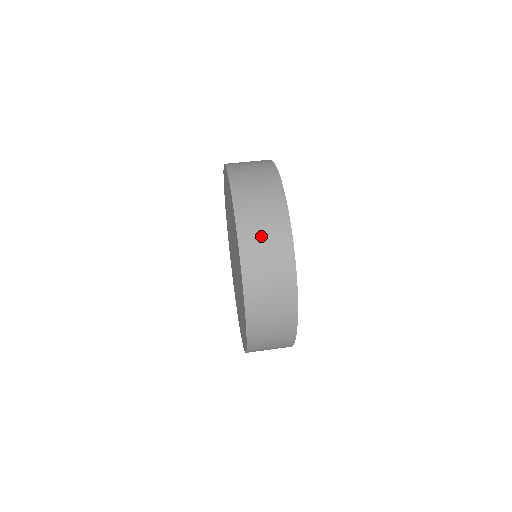
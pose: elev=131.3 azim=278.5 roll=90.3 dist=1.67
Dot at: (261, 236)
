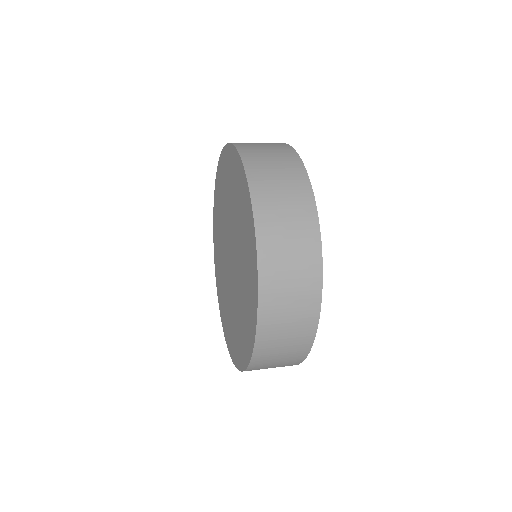
Dot at: (285, 247)
